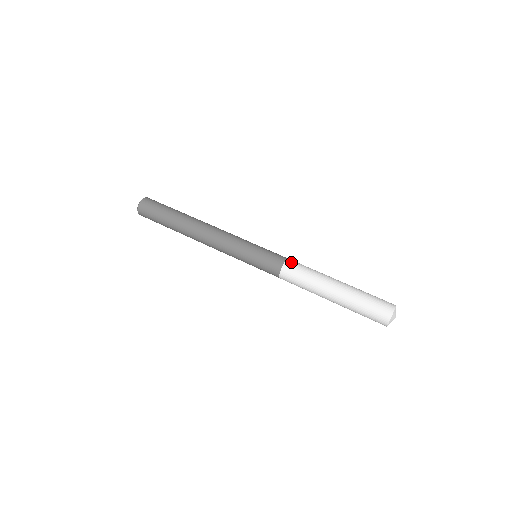
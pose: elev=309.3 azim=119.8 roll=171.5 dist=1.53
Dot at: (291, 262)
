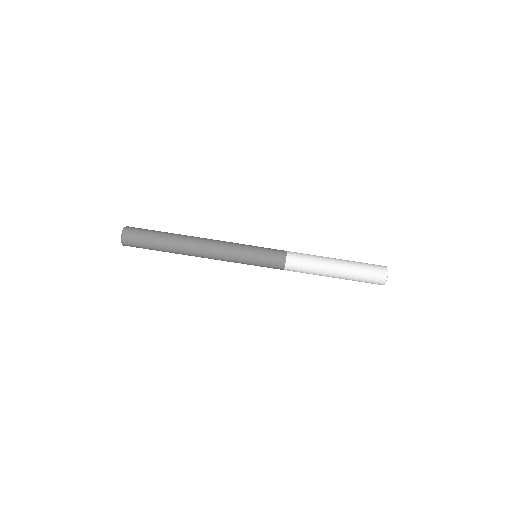
Dot at: (291, 262)
